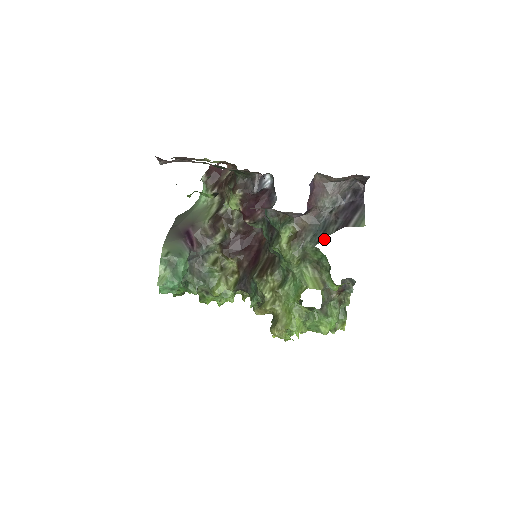
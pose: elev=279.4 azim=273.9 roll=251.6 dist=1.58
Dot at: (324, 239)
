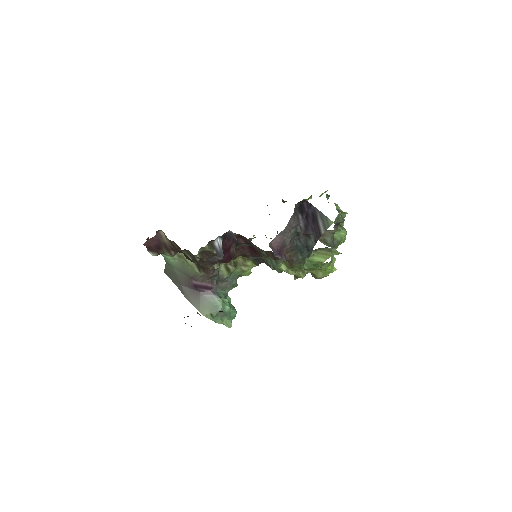
Dot at: occluded
